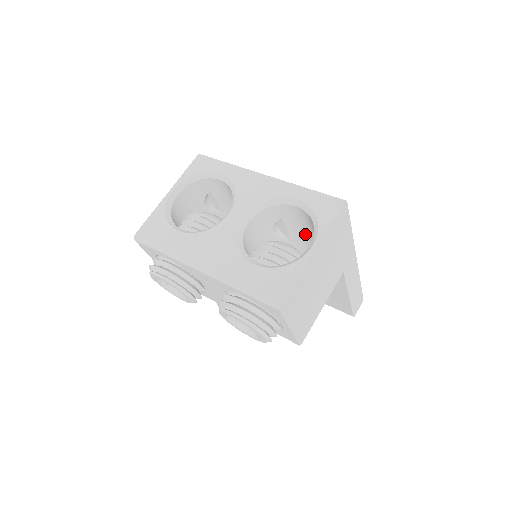
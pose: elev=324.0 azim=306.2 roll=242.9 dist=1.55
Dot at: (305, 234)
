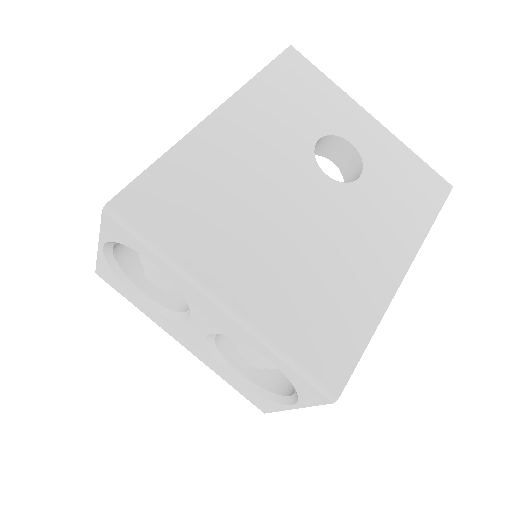
Dot at: occluded
